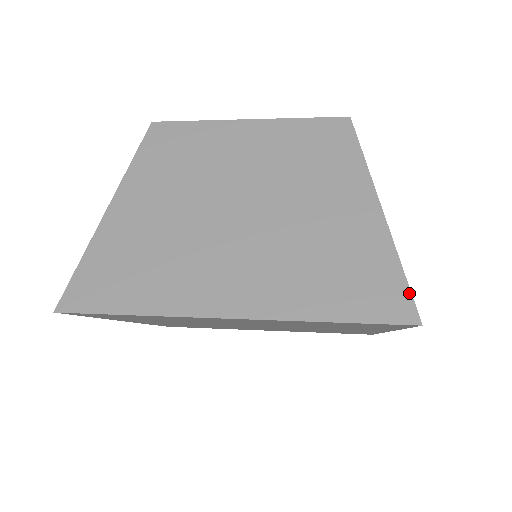
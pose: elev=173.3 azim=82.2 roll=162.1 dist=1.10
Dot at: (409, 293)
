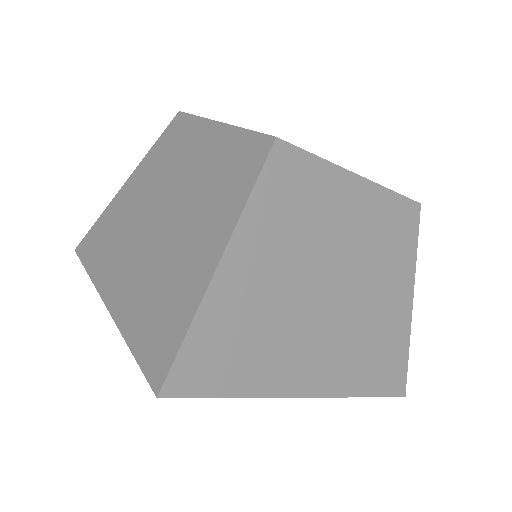
Dot at: (172, 361)
